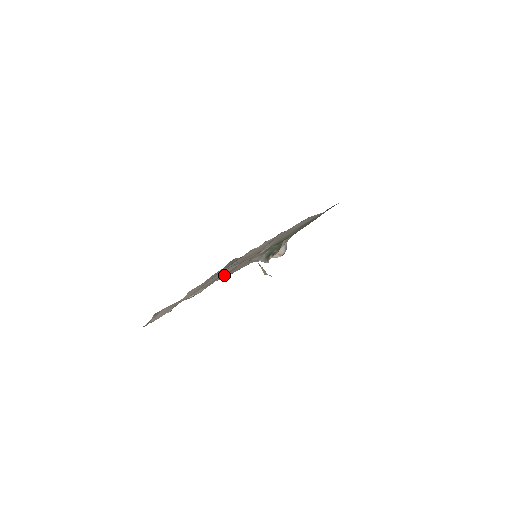
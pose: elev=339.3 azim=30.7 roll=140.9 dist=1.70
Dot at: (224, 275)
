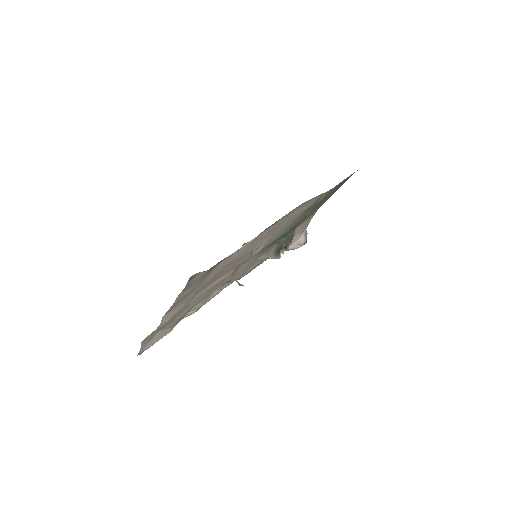
Dot at: (226, 282)
